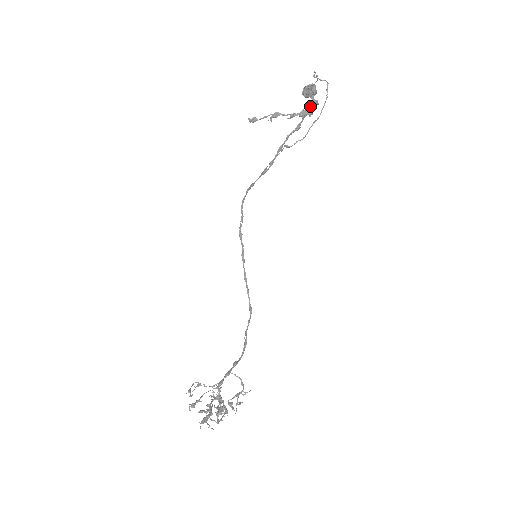
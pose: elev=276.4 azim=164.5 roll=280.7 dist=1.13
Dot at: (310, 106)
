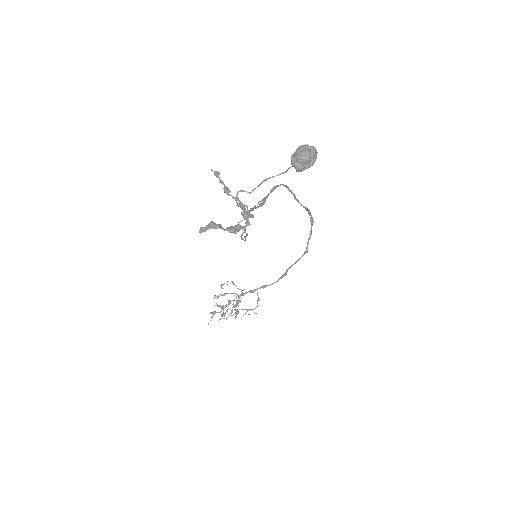
Dot at: occluded
